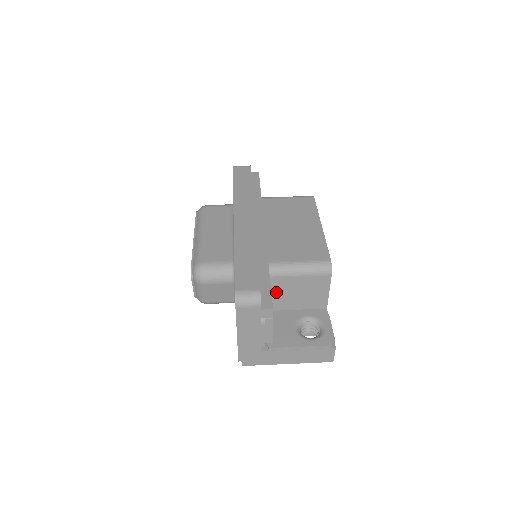
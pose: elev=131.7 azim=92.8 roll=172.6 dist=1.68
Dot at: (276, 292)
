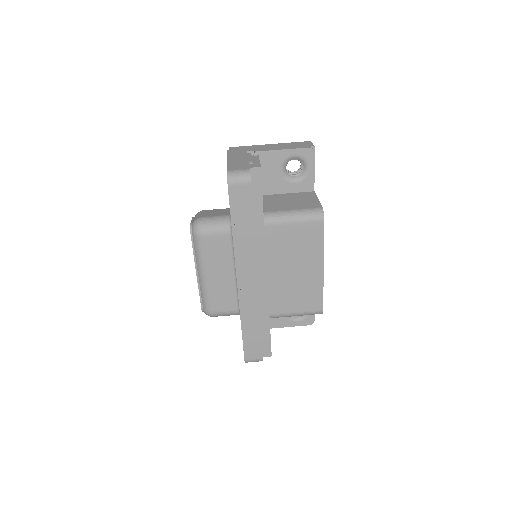
Dot at: occluded
